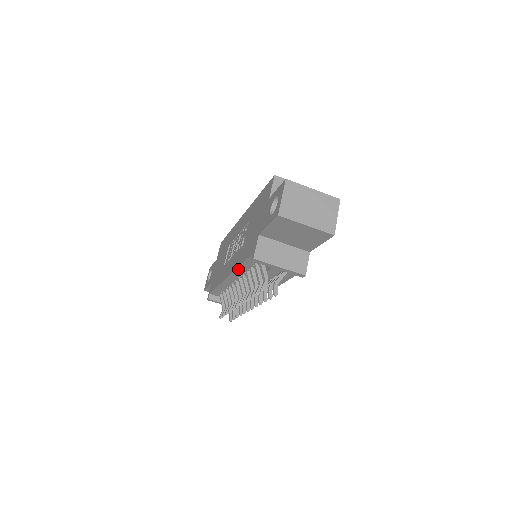
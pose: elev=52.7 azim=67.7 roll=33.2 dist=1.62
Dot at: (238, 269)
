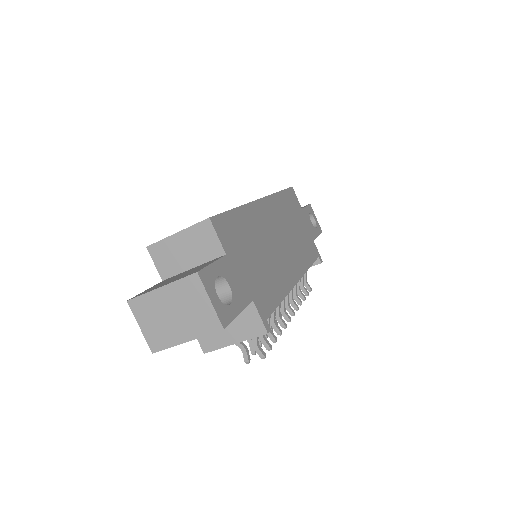
Dot at: occluded
